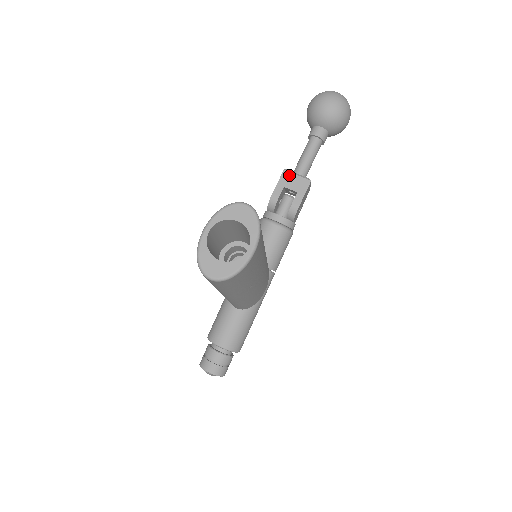
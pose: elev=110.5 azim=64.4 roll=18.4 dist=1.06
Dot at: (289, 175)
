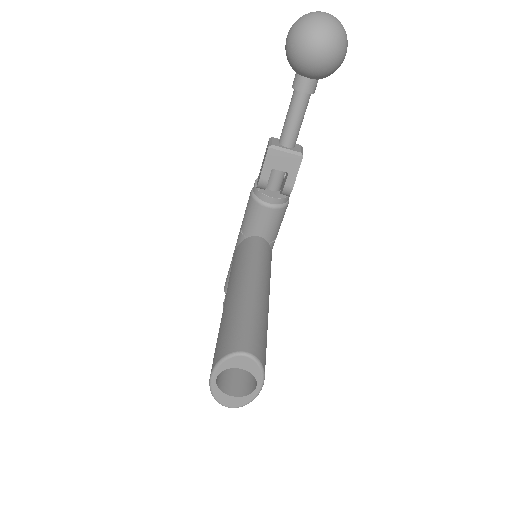
Dot at: (276, 154)
